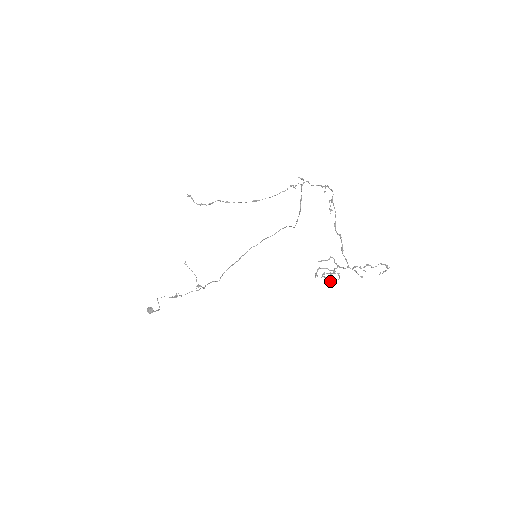
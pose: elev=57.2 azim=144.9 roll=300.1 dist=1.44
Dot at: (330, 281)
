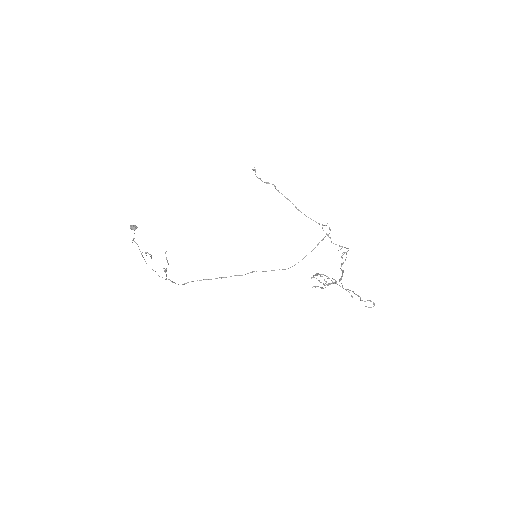
Dot at: (324, 284)
